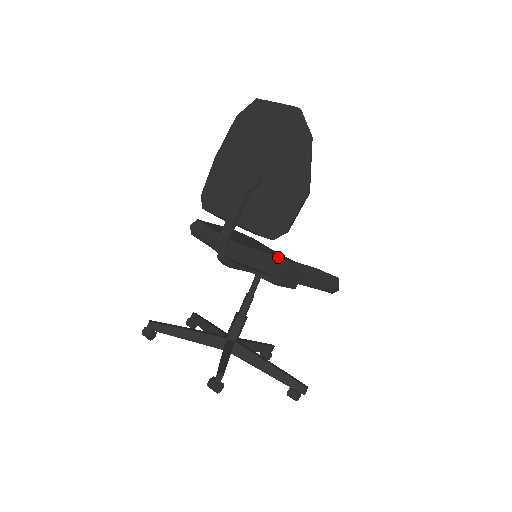
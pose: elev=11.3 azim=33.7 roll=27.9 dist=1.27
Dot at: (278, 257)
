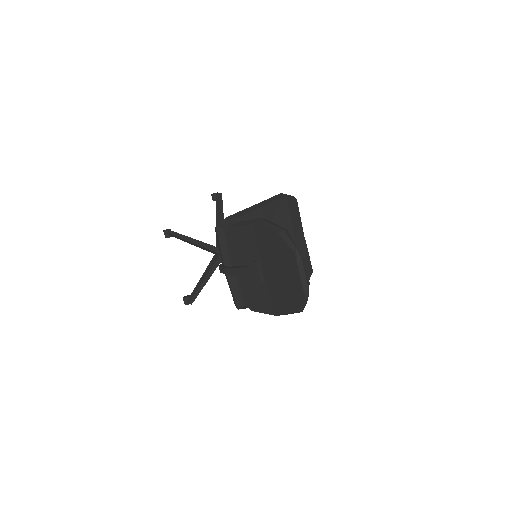
Dot at: occluded
